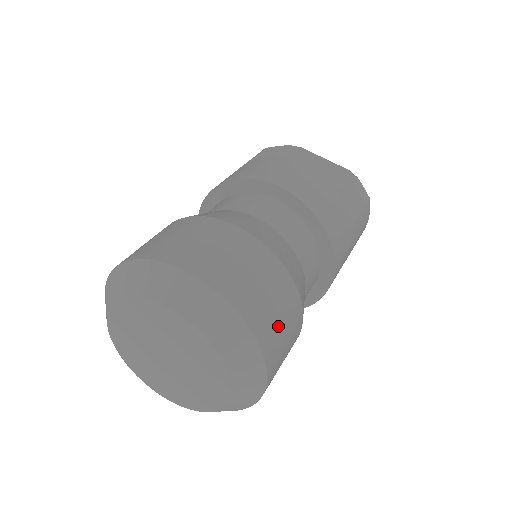
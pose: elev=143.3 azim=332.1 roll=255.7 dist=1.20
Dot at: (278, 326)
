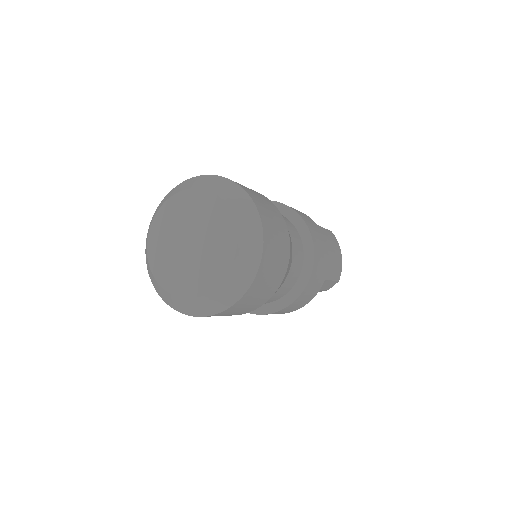
Dot at: (258, 197)
